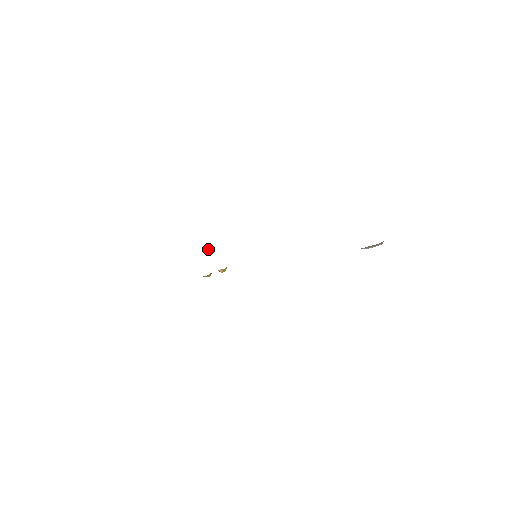
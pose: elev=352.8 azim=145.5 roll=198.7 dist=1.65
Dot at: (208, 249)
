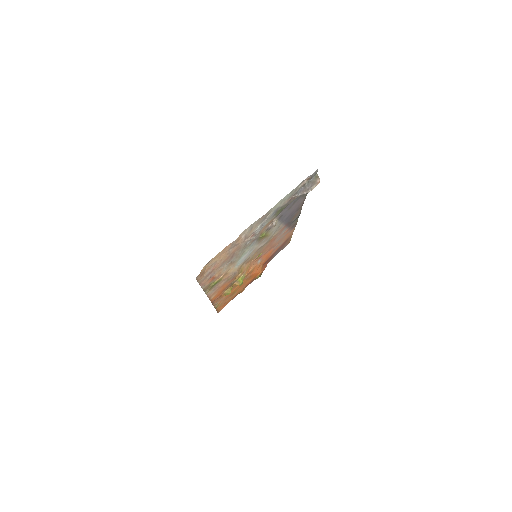
Dot at: (257, 277)
